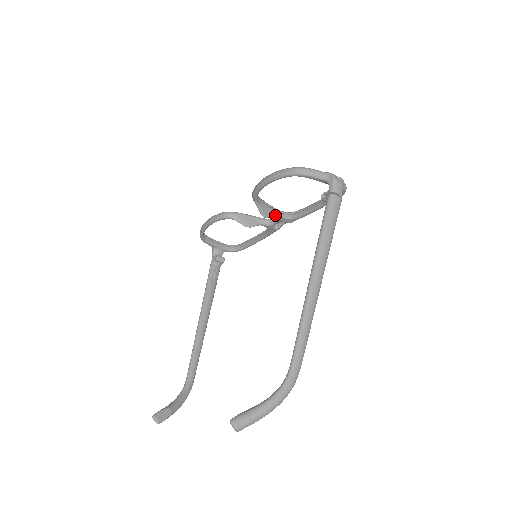
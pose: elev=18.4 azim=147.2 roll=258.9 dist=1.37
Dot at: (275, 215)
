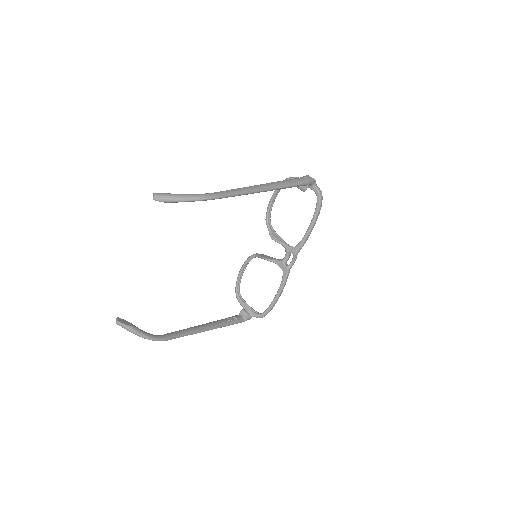
Dot at: (282, 243)
